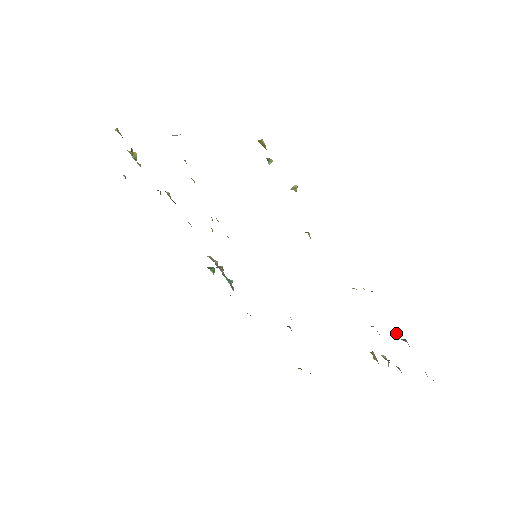
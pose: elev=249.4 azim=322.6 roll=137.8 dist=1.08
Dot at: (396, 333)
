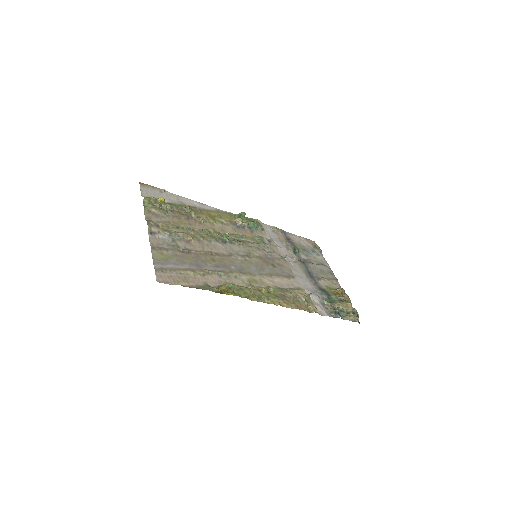
Dot at: (337, 311)
